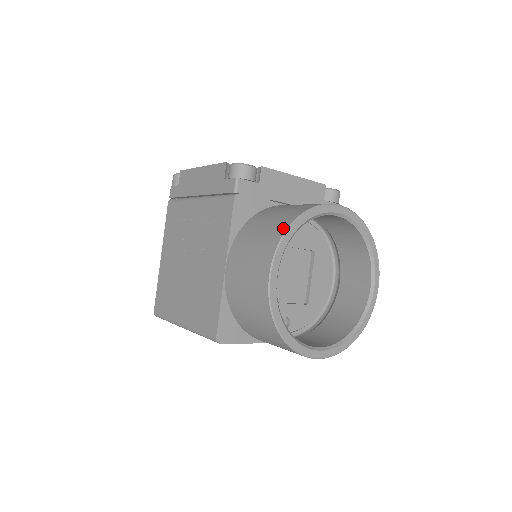
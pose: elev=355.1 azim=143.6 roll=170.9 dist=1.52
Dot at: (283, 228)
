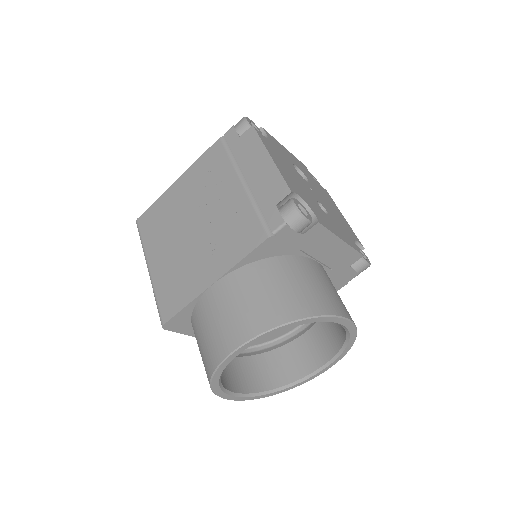
Dot at: (281, 319)
